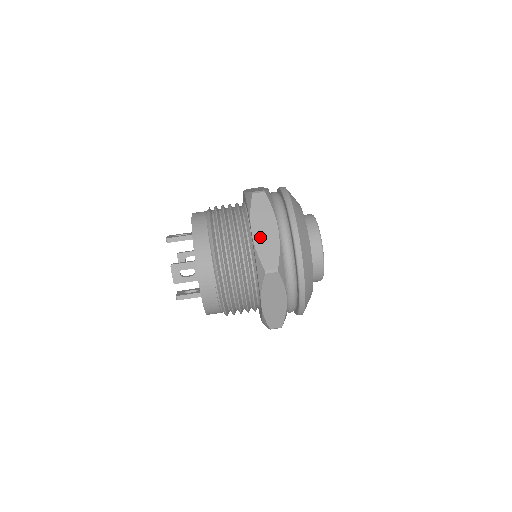
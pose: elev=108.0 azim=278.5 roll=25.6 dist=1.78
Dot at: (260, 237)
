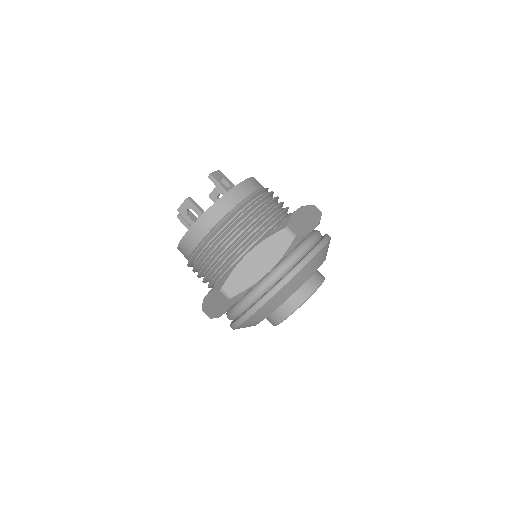
Dot at: (248, 263)
